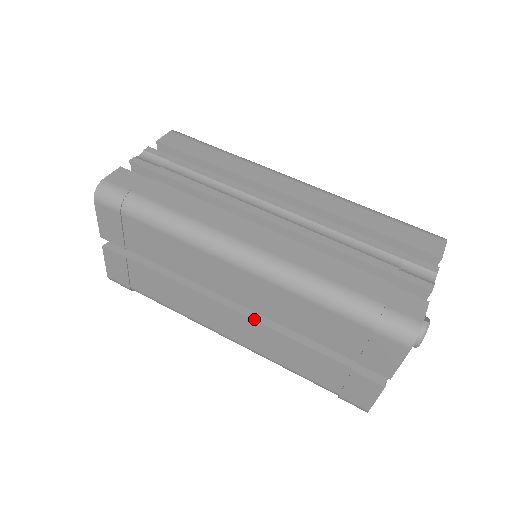
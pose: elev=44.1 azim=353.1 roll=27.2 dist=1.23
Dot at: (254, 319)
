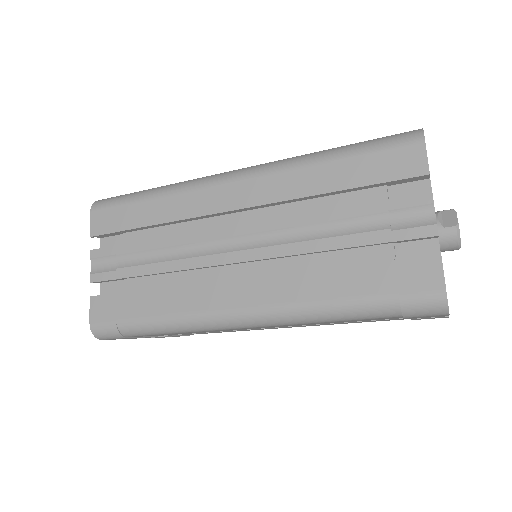
Dot at: occluded
